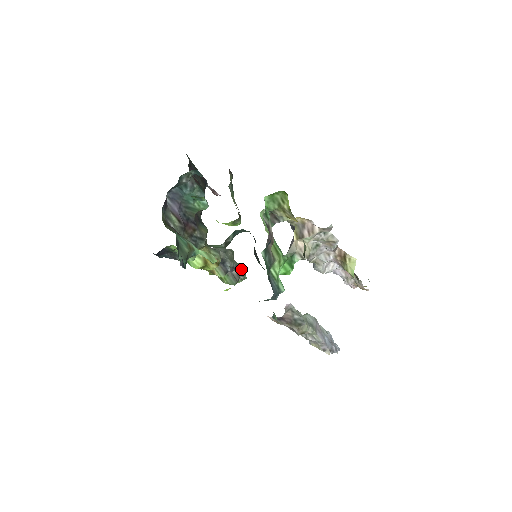
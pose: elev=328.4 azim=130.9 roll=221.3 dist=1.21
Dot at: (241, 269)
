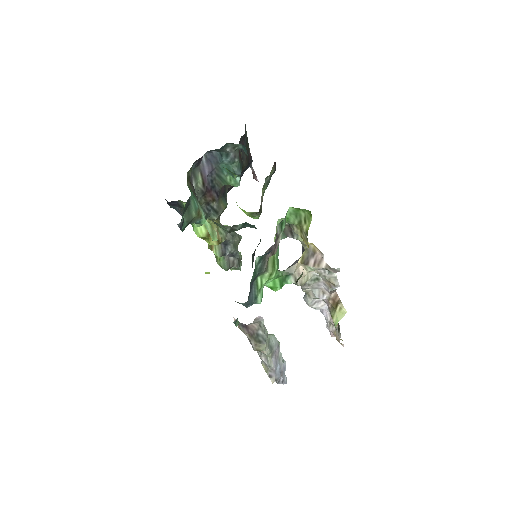
Dot at: (239, 259)
